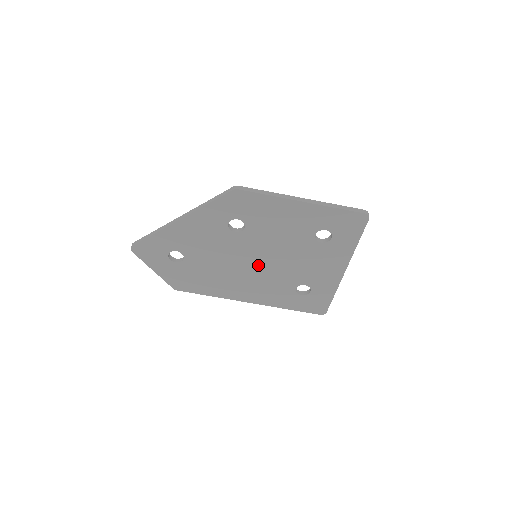
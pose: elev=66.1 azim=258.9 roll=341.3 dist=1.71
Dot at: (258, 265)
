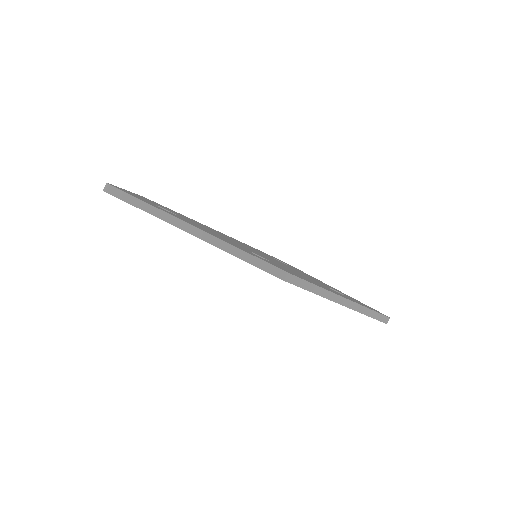
Dot at: occluded
